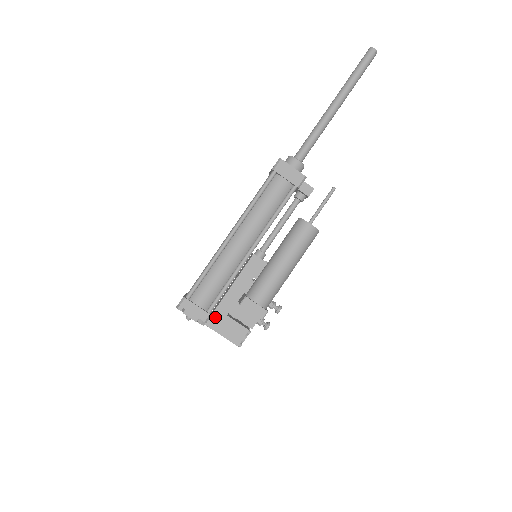
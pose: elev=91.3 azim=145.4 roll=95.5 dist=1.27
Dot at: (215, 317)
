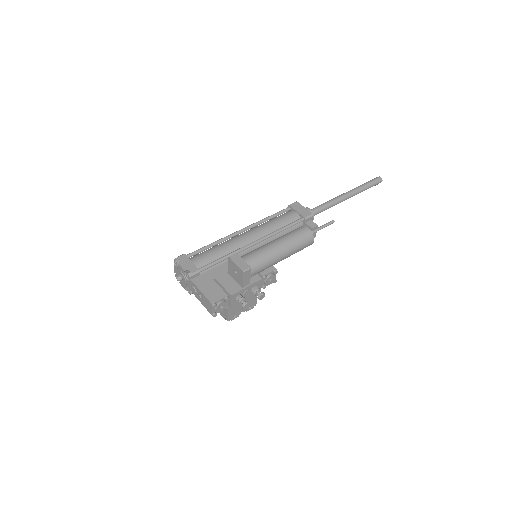
Dot at: (202, 278)
